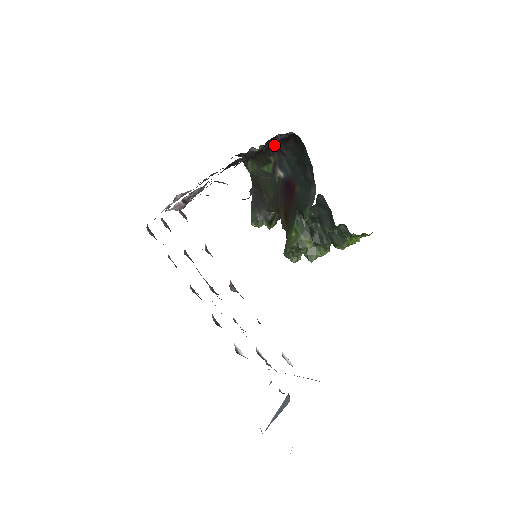
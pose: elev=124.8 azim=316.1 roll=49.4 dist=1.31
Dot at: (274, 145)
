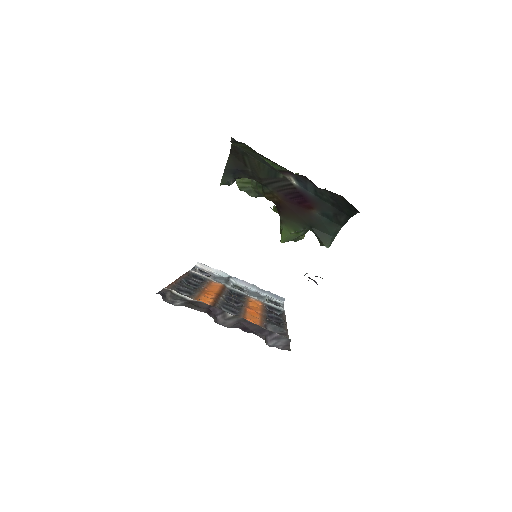
Dot at: occluded
